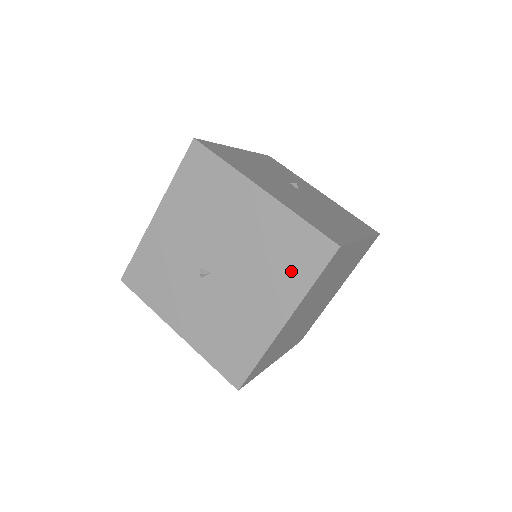
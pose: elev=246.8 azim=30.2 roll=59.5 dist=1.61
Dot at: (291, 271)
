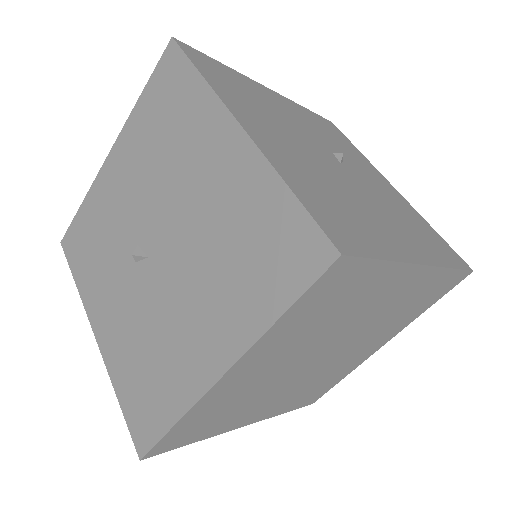
Dot at: (250, 283)
